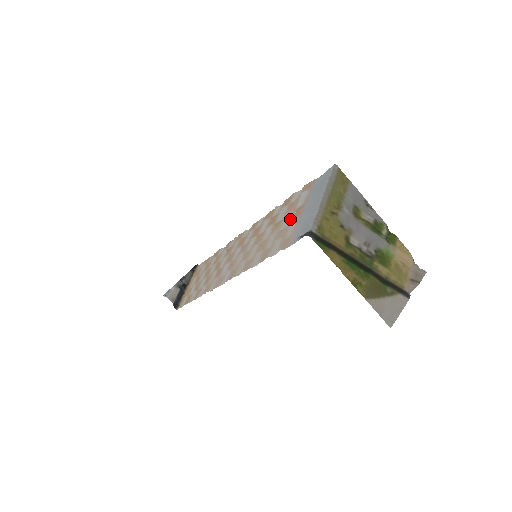
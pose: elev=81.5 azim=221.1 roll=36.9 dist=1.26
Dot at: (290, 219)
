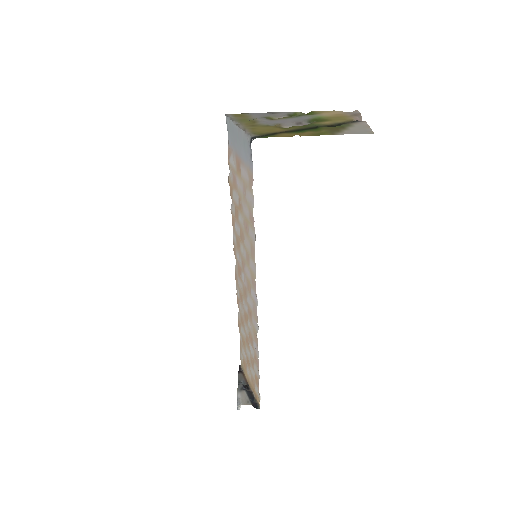
Dot at: (240, 180)
